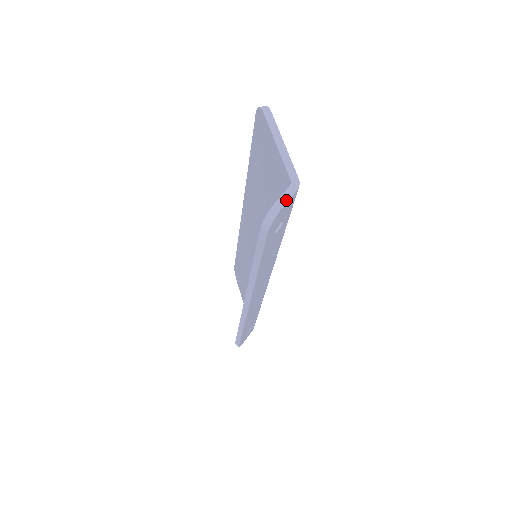
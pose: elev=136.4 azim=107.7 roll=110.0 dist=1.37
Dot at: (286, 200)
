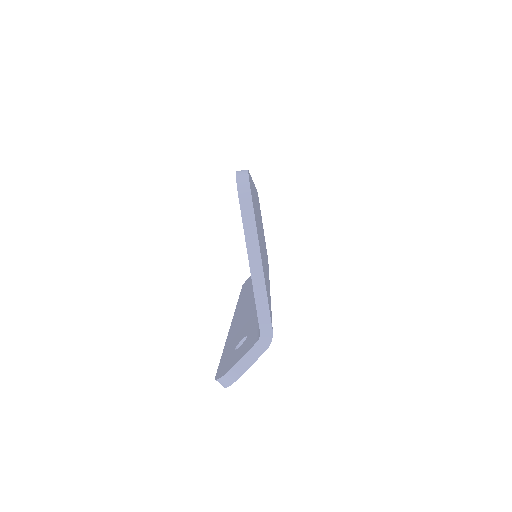
Dot at: (248, 365)
